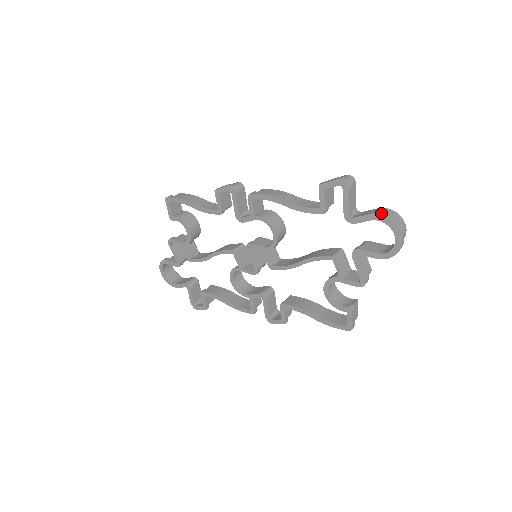
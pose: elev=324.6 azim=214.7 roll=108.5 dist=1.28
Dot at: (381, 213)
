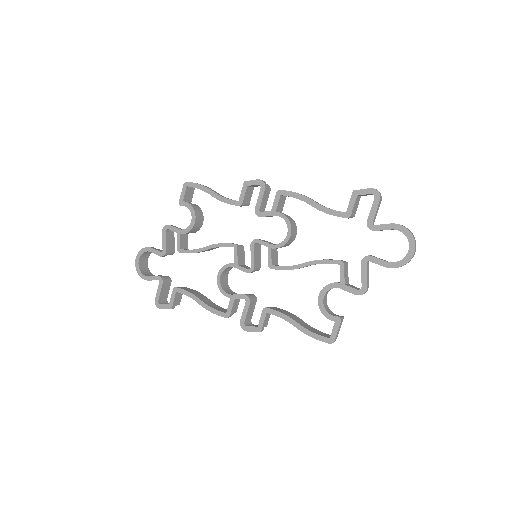
Dot at: (402, 225)
